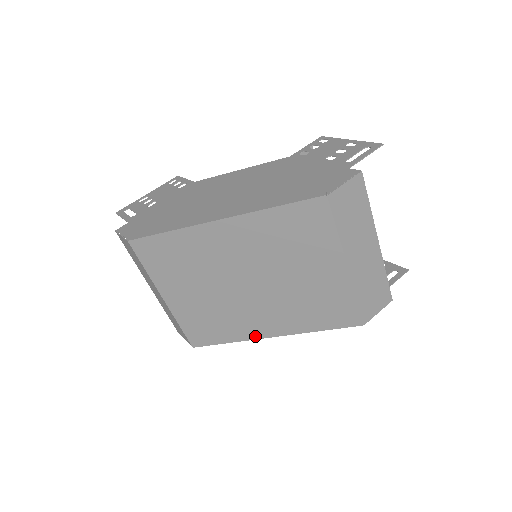
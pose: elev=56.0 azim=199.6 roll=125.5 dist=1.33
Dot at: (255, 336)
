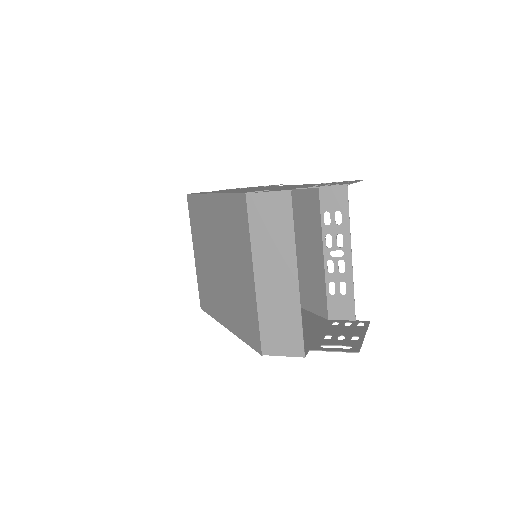
Dot at: (220, 319)
